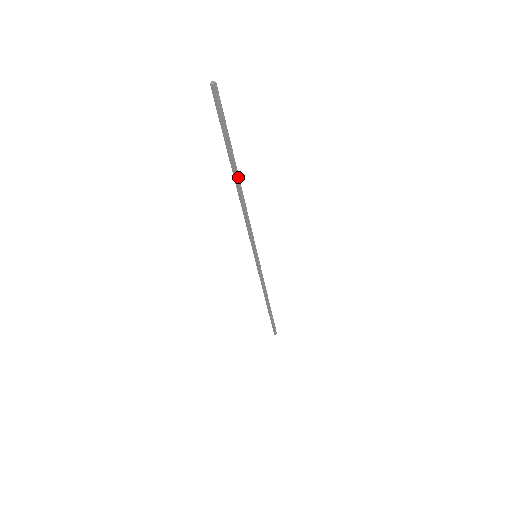
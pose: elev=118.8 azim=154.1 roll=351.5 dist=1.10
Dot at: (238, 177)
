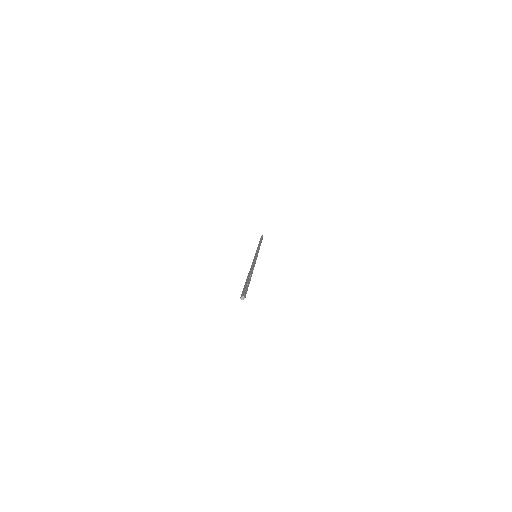
Dot at: (251, 275)
